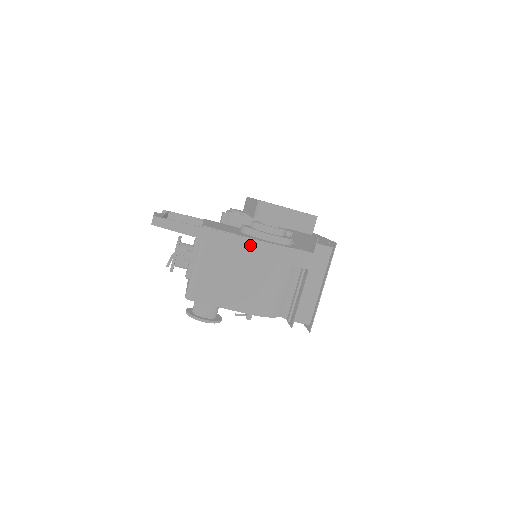
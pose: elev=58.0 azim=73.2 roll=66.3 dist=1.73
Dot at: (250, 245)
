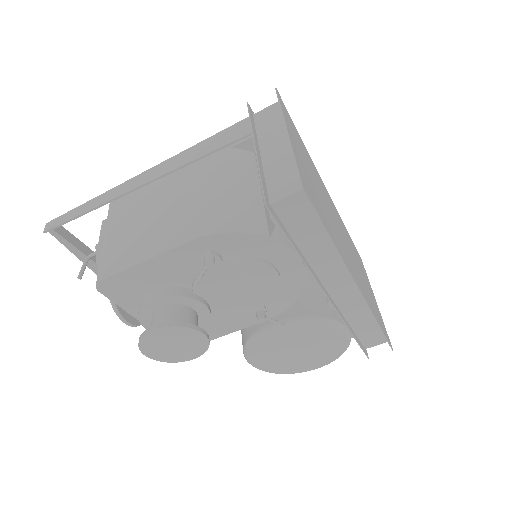
Dot at: (161, 169)
